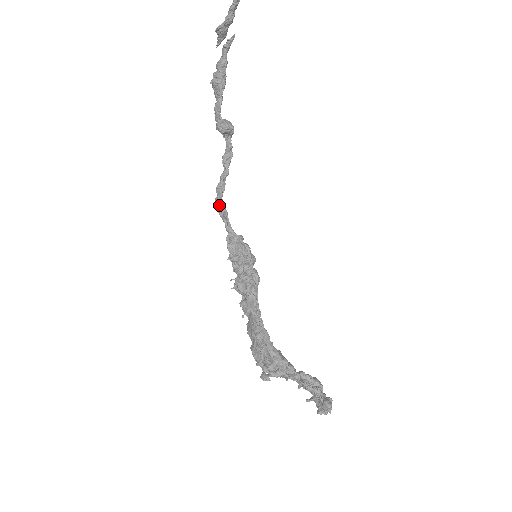
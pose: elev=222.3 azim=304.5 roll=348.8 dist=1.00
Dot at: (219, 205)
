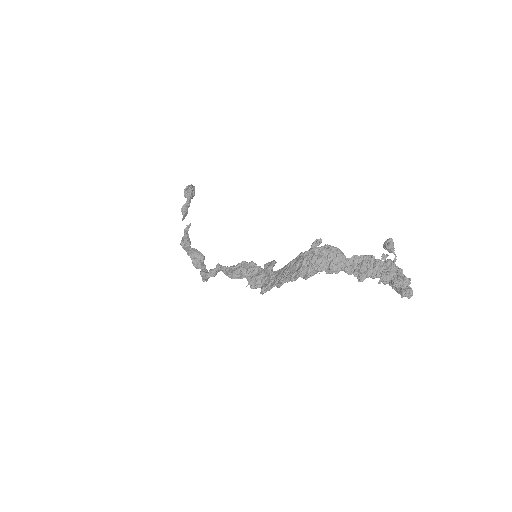
Dot at: (210, 270)
